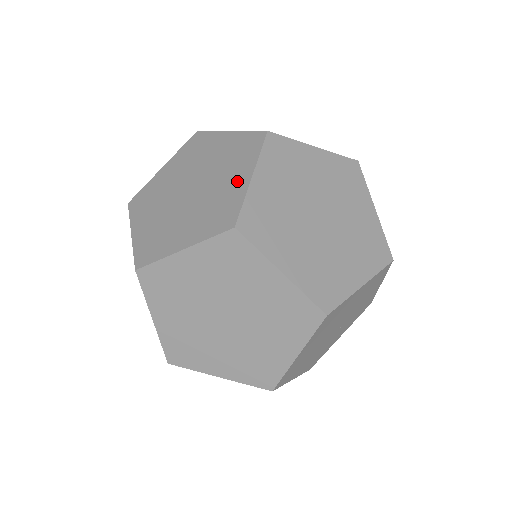
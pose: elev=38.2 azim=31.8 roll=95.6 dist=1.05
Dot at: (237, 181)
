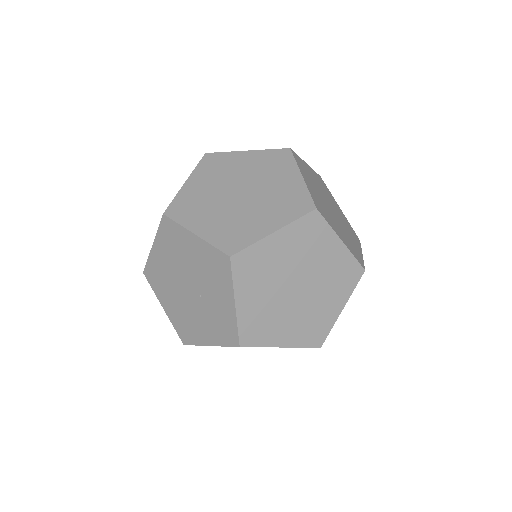
Dot at: (334, 252)
